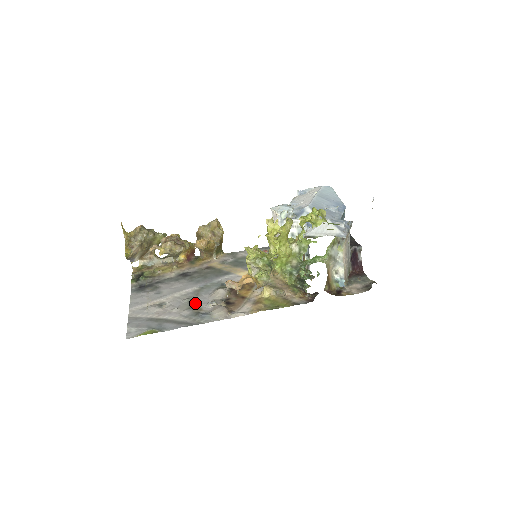
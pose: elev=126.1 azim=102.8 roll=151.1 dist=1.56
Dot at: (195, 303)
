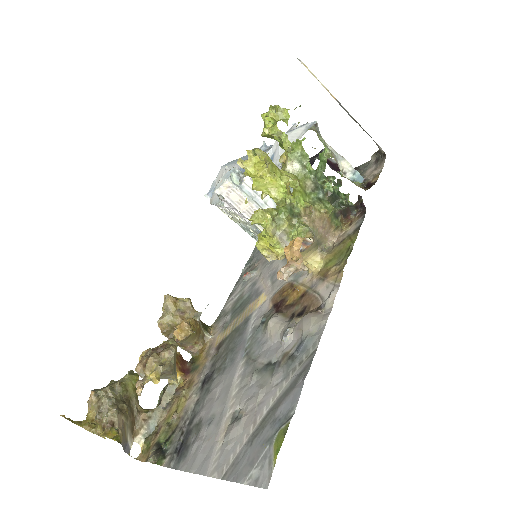
Dot at: (268, 363)
